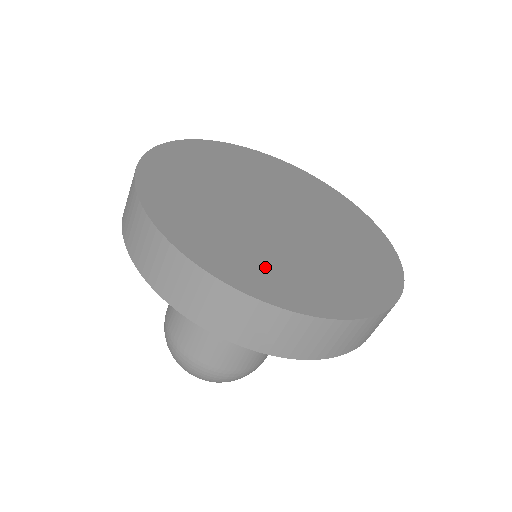
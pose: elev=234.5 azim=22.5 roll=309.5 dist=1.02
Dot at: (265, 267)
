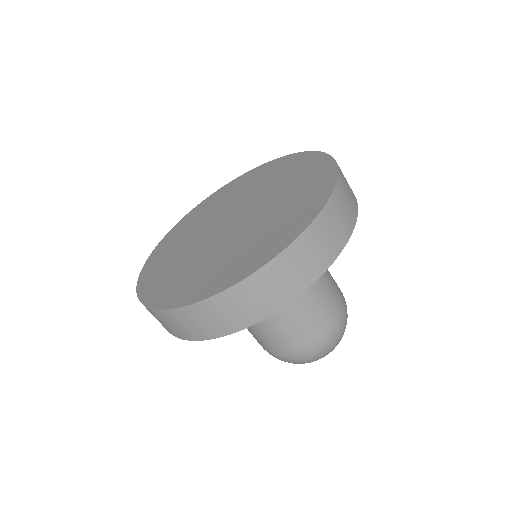
Dot at: (241, 257)
